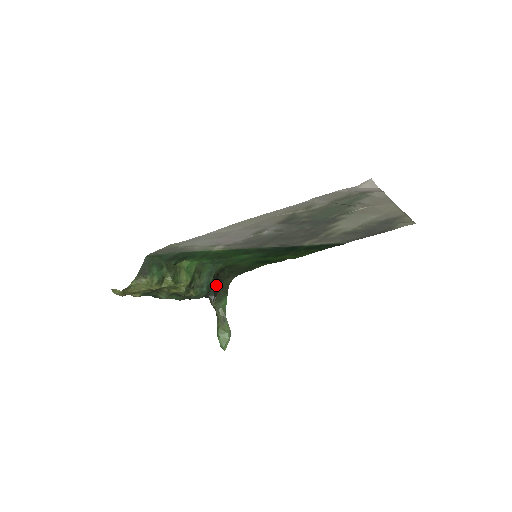
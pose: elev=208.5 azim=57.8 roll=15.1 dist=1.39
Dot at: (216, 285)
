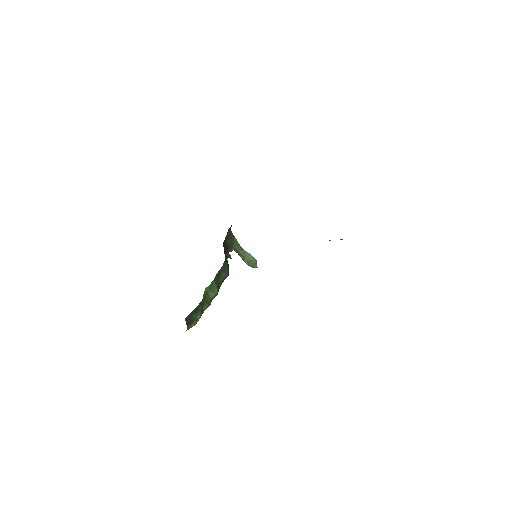
Dot at: (225, 247)
